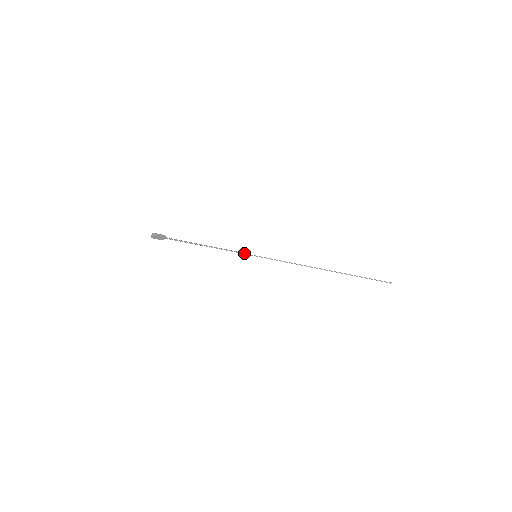
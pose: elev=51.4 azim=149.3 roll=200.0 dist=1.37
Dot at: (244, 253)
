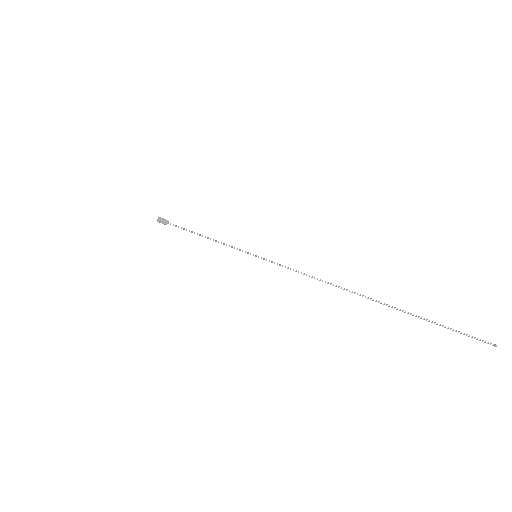
Dot at: (242, 250)
